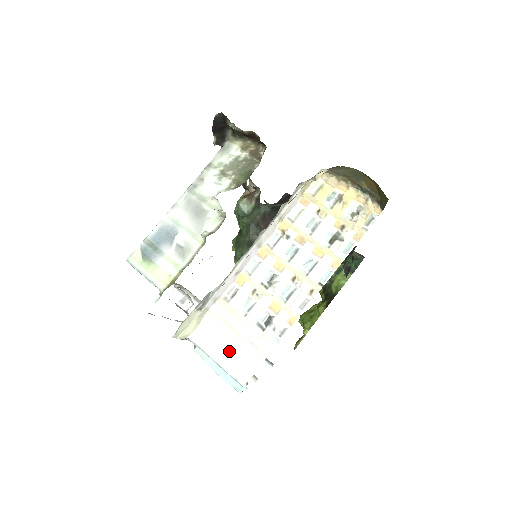
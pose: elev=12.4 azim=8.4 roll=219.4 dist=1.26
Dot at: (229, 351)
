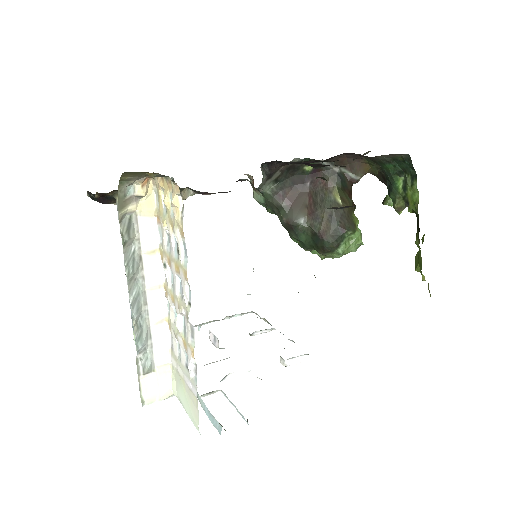
Dot at: (186, 400)
